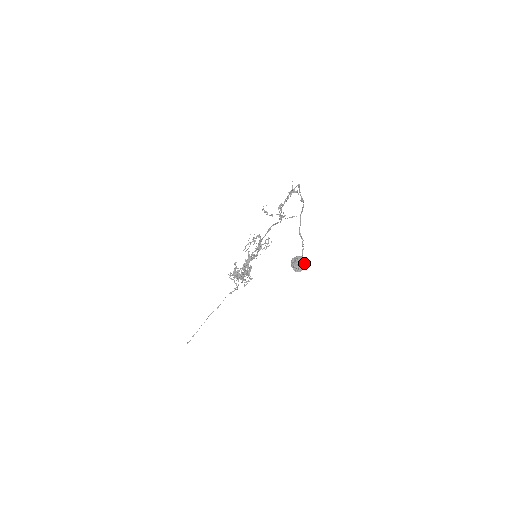
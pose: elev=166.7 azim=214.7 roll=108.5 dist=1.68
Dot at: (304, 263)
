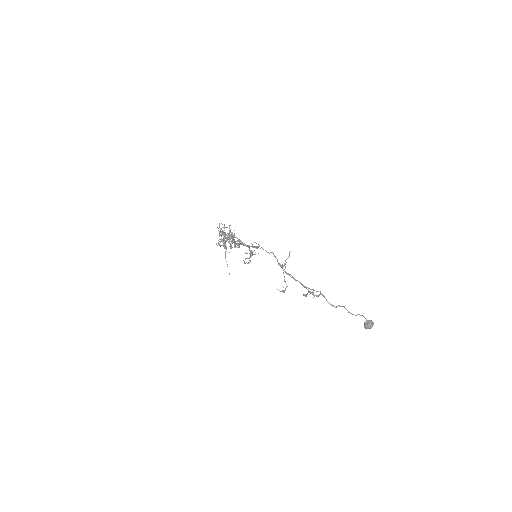
Dot at: (373, 323)
